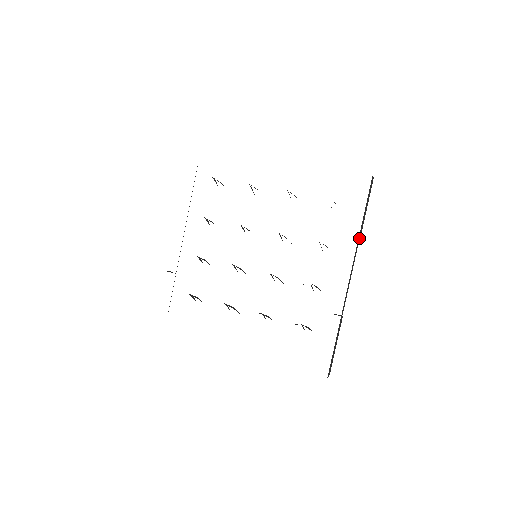
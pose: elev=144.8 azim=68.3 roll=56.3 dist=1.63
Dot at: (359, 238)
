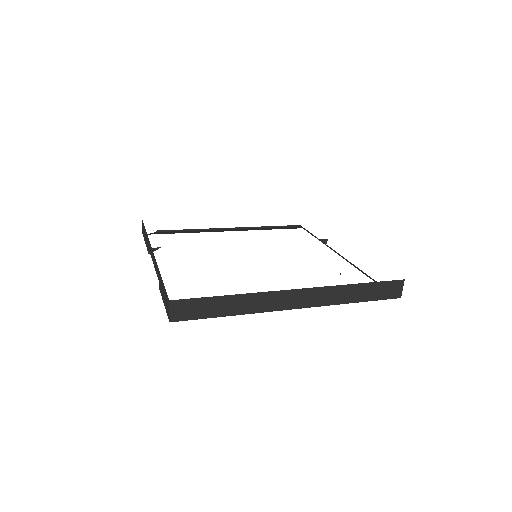
Dot at: occluded
